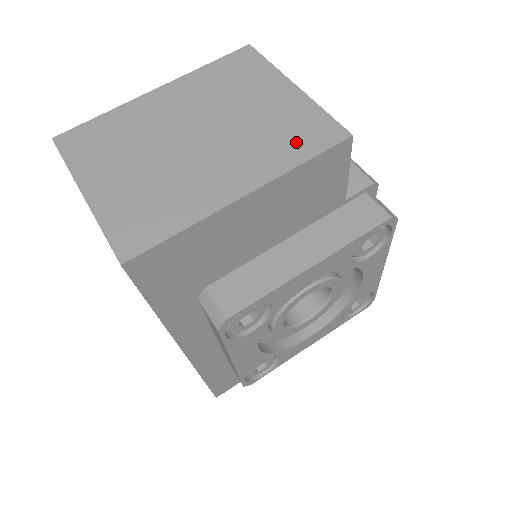
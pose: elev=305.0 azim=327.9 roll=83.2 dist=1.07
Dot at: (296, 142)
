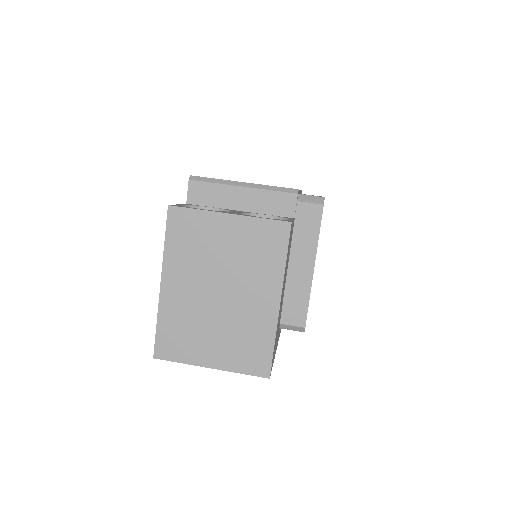
Dot at: (270, 252)
